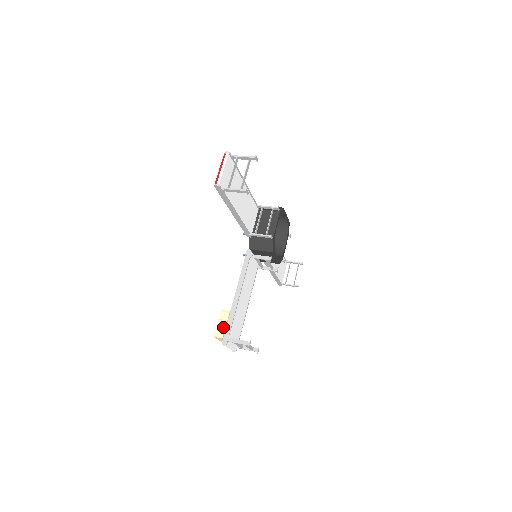
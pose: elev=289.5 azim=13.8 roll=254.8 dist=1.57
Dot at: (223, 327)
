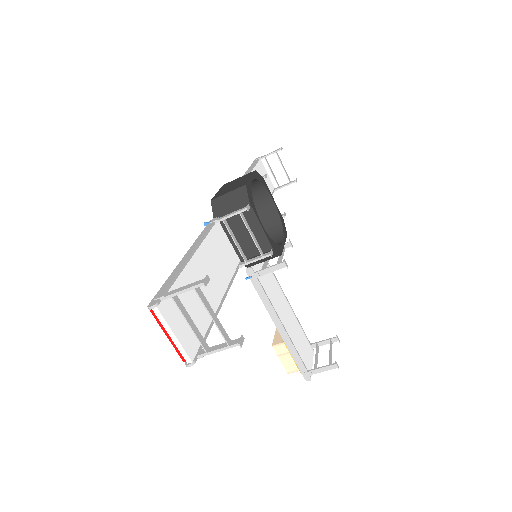
Dot at: (290, 361)
